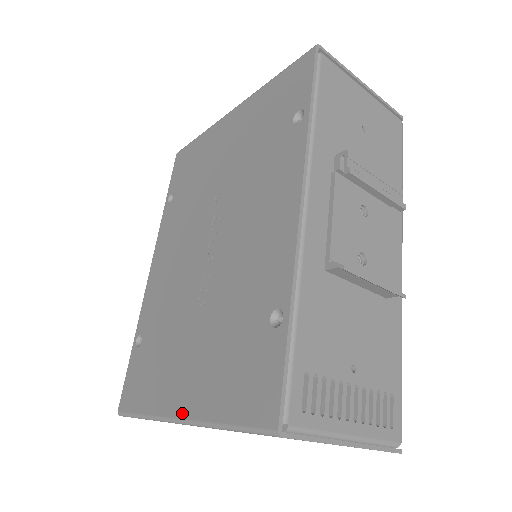
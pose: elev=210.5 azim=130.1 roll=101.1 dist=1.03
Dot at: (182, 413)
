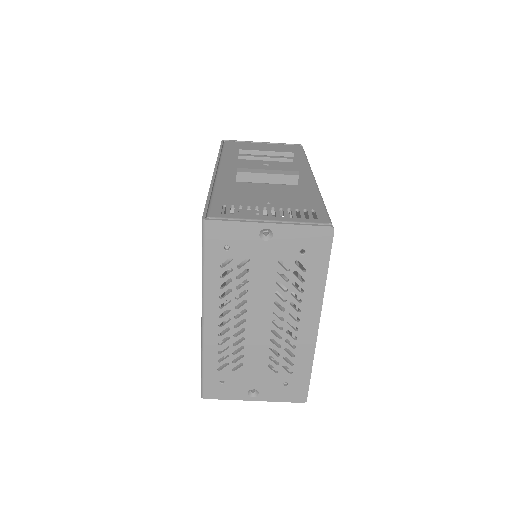
Dot at: (202, 311)
